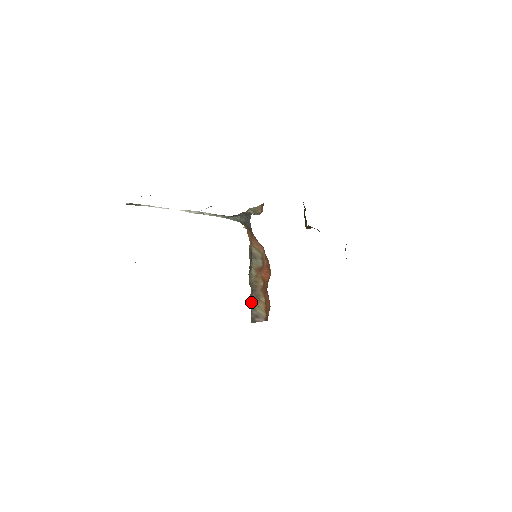
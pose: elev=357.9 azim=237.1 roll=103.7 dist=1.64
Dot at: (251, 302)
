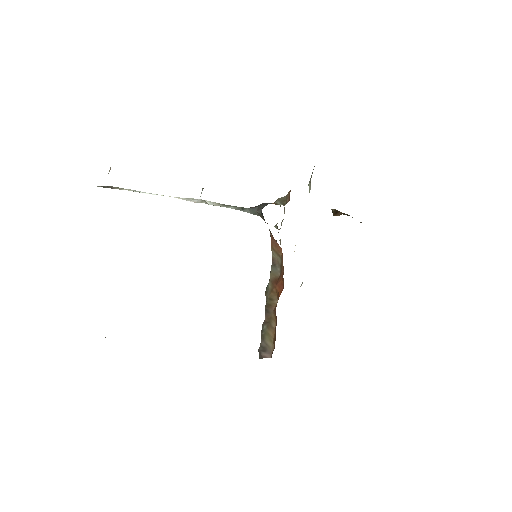
Dot at: (262, 328)
